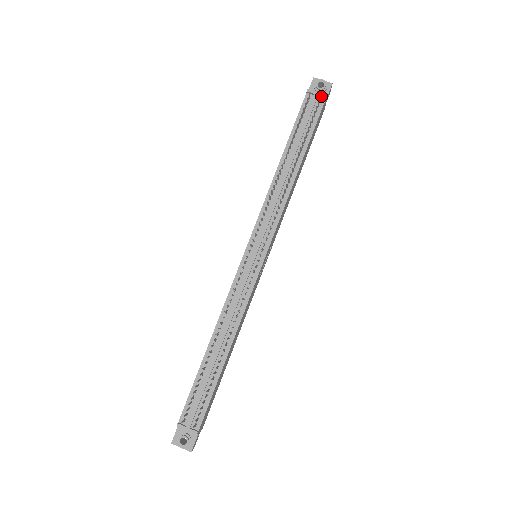
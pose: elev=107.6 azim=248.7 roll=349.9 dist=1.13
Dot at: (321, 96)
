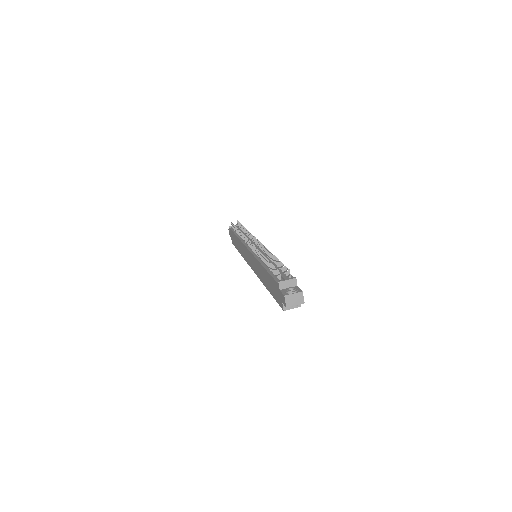
Dot at: (237, 225)
